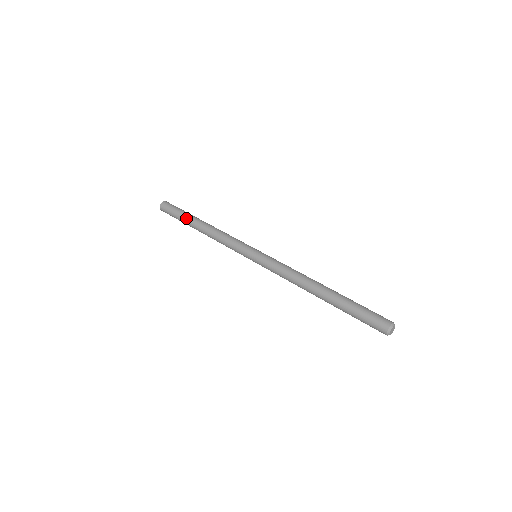
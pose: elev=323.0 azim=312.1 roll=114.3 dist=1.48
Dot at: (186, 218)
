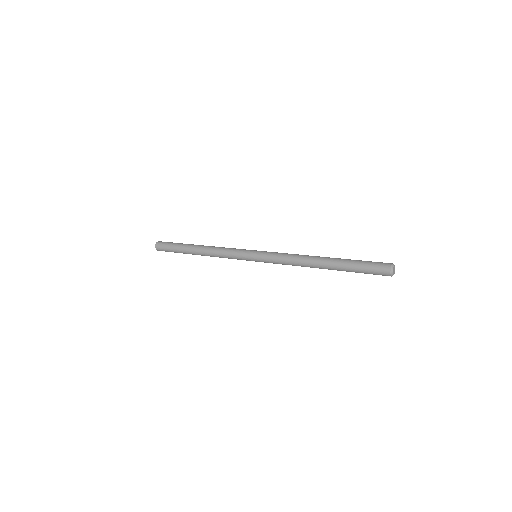
Dot at: (184, 245)
